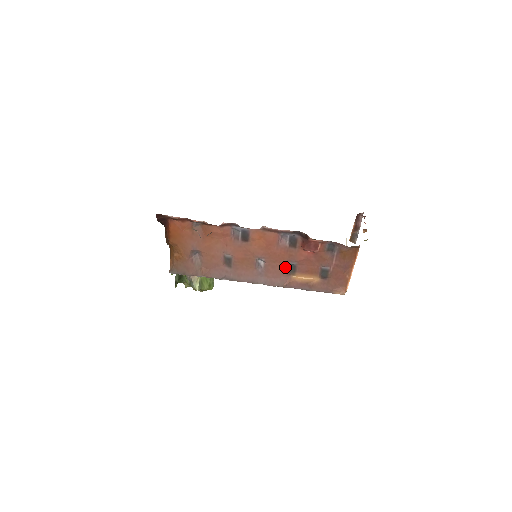
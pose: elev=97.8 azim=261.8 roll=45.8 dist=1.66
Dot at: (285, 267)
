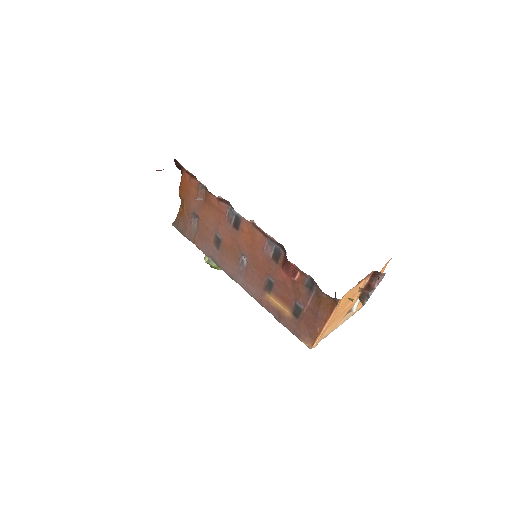
Dot at: (263, 279)
